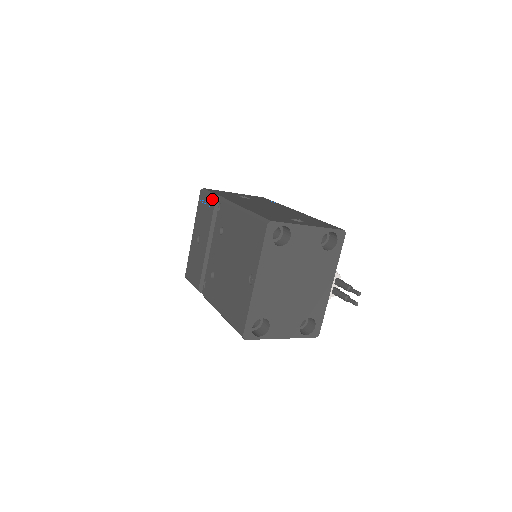
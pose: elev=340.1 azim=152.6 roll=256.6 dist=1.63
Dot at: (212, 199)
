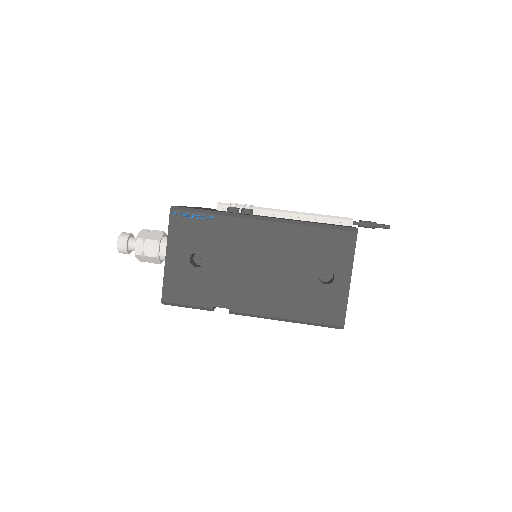
Dot at: occluded
